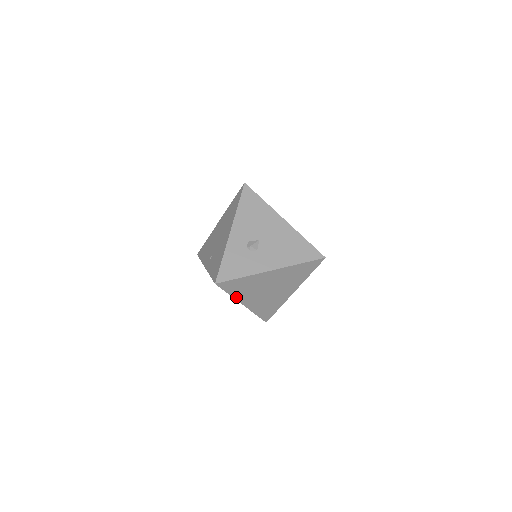
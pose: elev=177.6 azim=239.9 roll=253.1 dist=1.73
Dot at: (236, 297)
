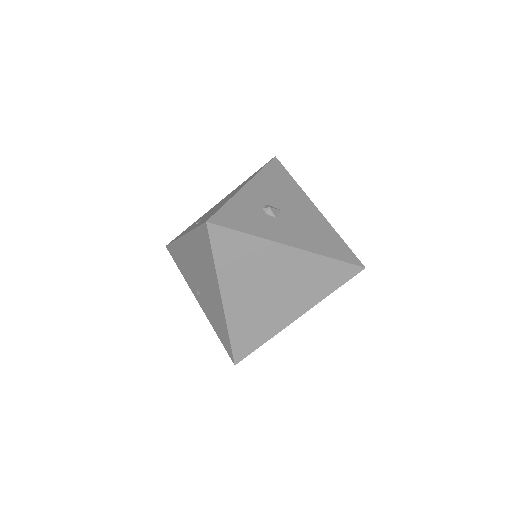
Dot at: (220, 275)
